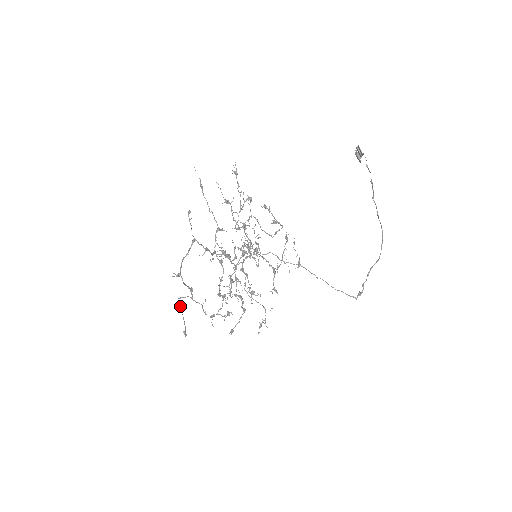
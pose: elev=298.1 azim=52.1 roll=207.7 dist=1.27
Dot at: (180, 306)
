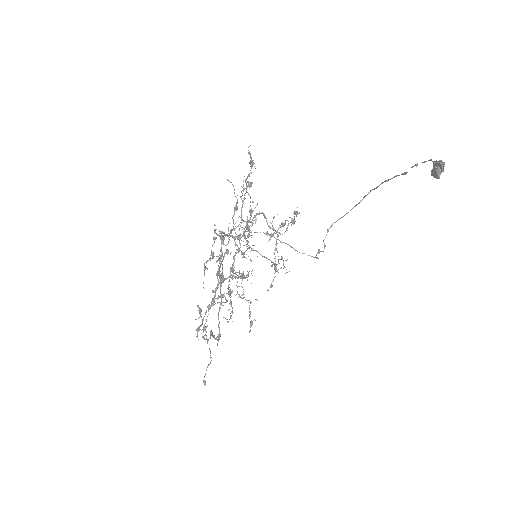
Dot at: occluded
